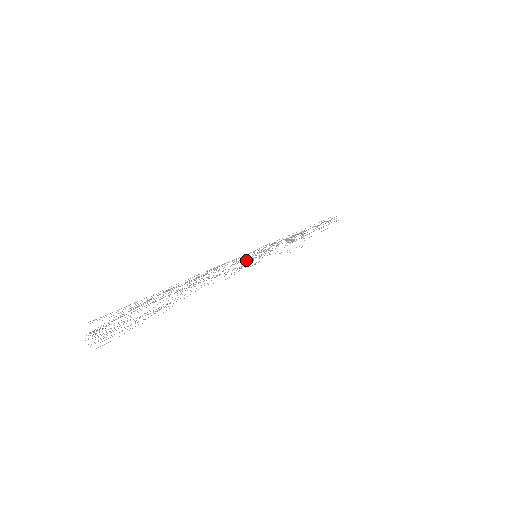
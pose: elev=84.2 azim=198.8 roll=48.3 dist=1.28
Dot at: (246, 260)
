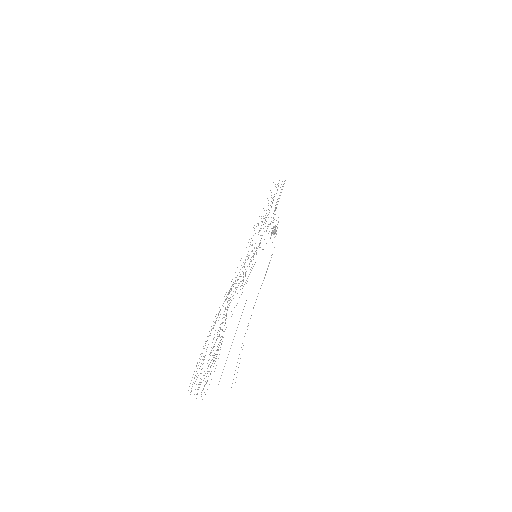
Dot at: occluded
